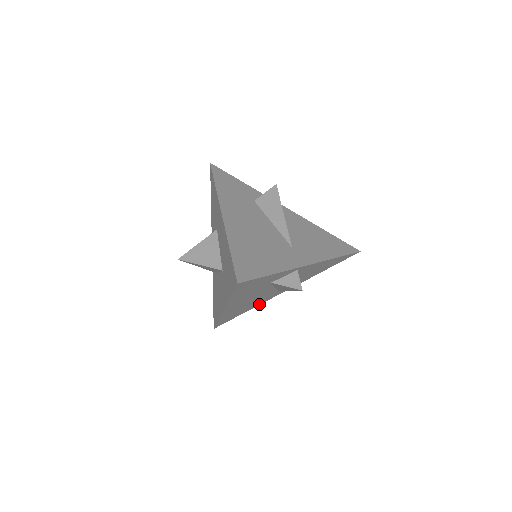
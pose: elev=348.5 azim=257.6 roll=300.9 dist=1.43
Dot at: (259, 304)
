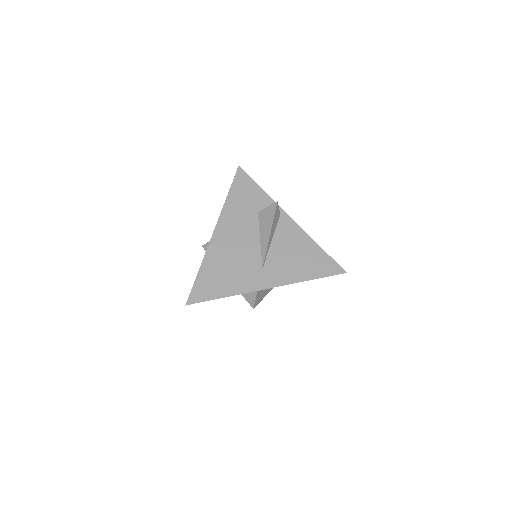
Dot at: occluded
